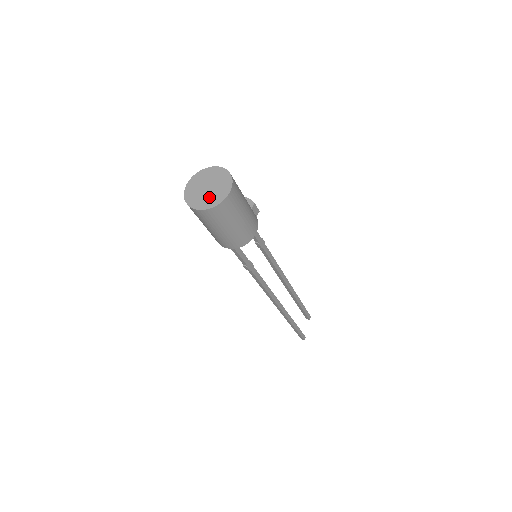
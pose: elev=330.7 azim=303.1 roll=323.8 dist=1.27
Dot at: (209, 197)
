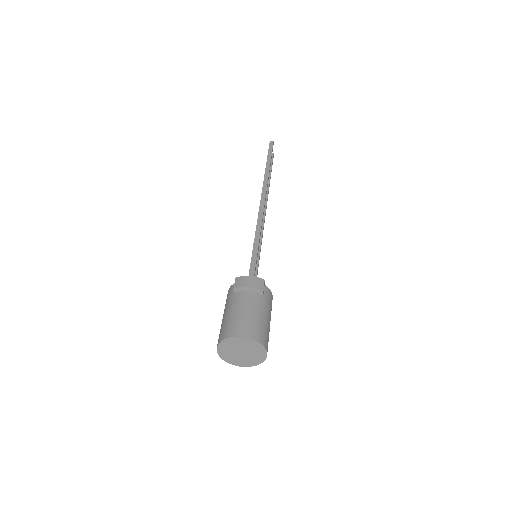
Dot at: (249, 359)
